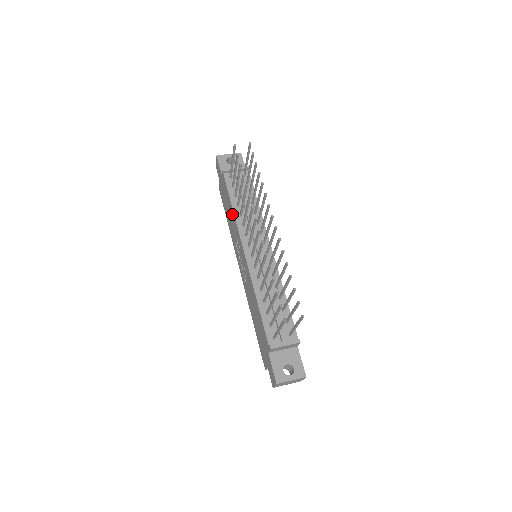
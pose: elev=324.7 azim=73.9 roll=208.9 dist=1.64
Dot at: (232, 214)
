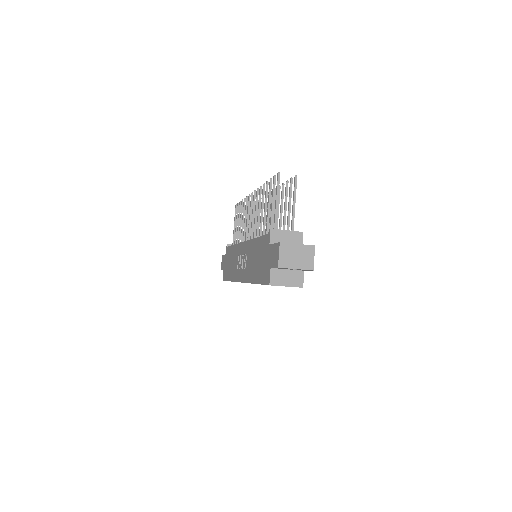
Dot at: (234, 251)
